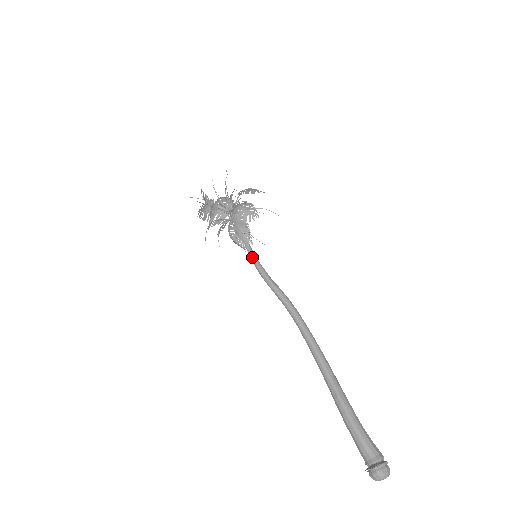
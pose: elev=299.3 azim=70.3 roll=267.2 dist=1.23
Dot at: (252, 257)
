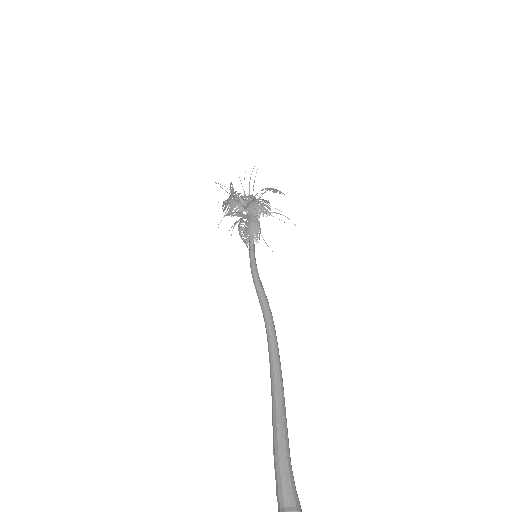
Dot at: (251, 255)
